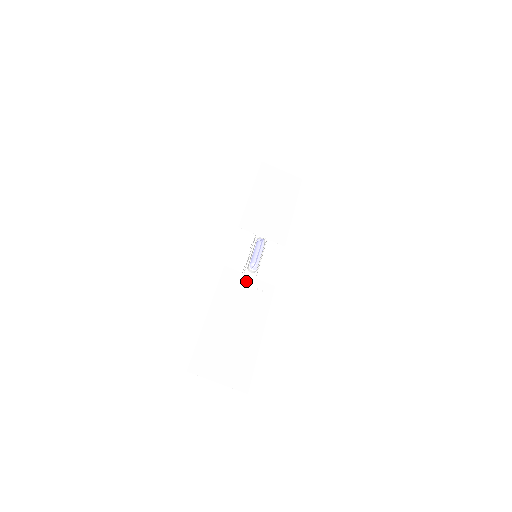
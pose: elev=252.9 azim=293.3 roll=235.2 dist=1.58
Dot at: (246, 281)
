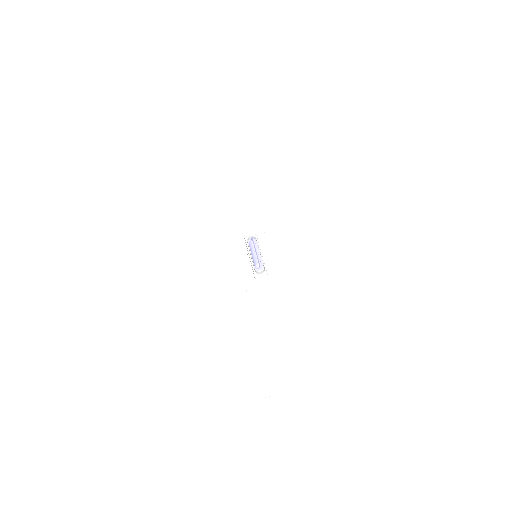
Dot at: (261, 284)
